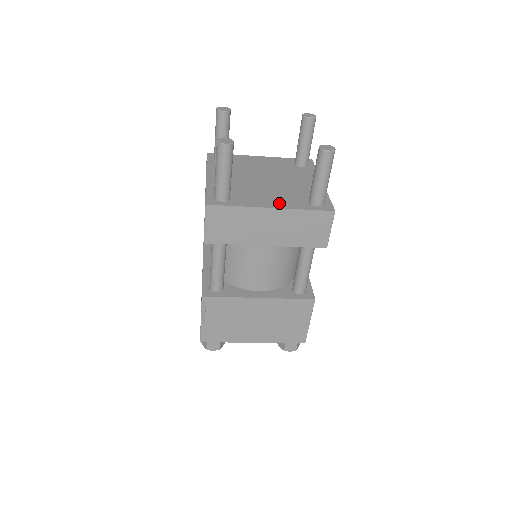
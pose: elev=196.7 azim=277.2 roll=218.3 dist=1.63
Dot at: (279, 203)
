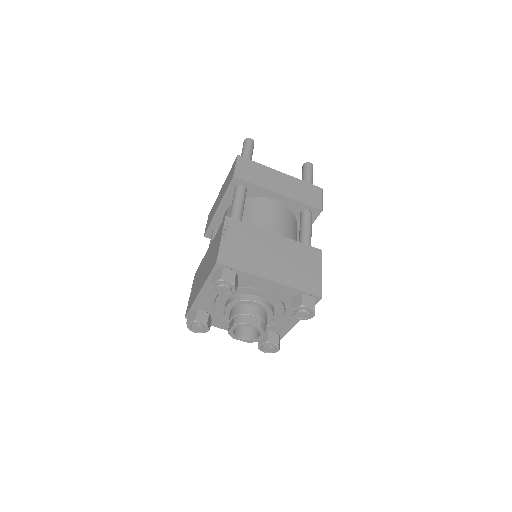
Dot at: occluded
